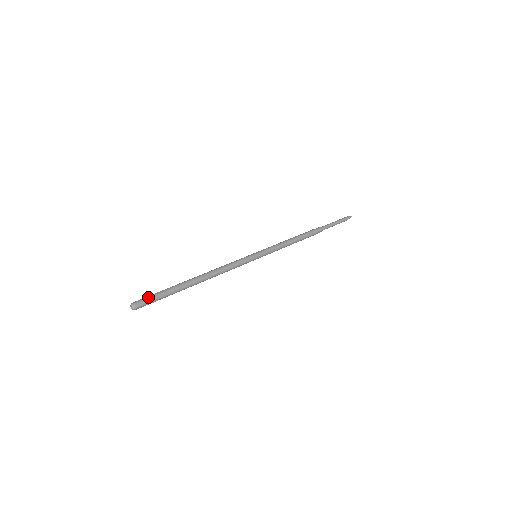
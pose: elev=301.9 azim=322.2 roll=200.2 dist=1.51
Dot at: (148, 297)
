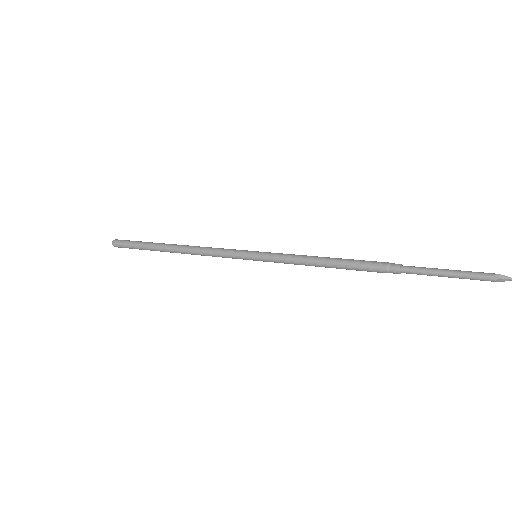
Dot at: (126, 240)
